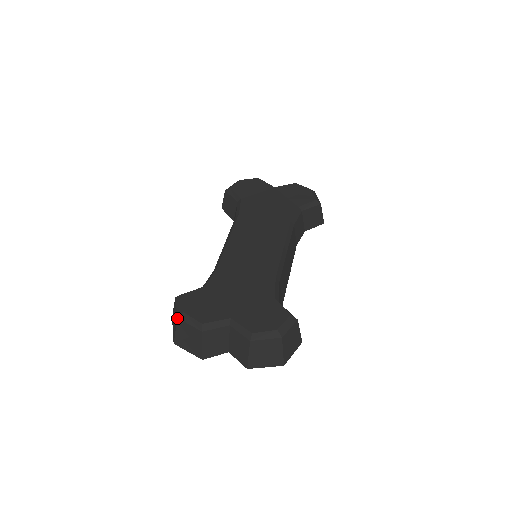
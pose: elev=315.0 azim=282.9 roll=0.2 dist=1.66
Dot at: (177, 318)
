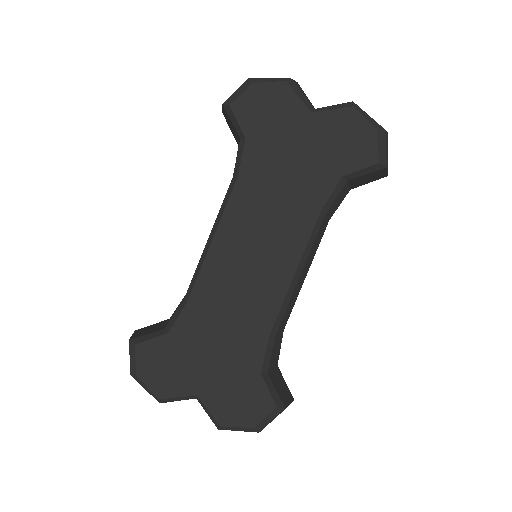
Dot at: occluded
